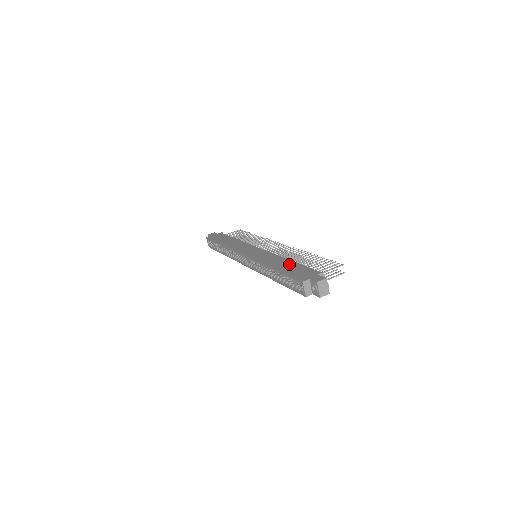
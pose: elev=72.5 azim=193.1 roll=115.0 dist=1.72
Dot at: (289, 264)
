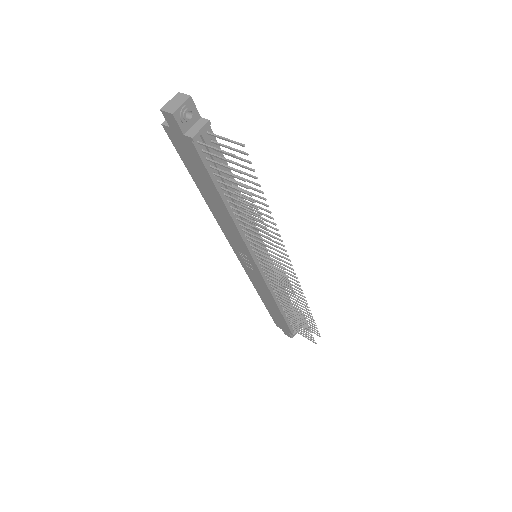
Dot at: occluded
